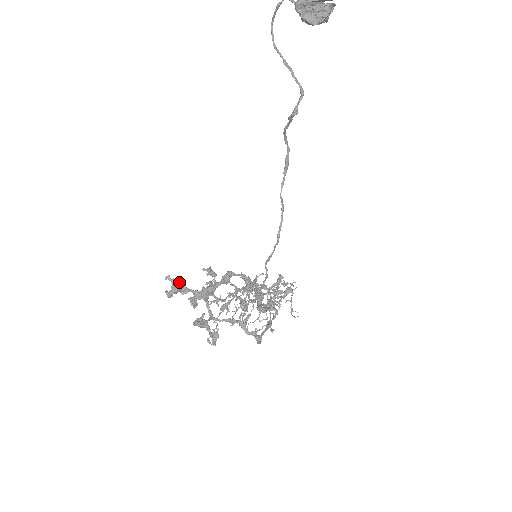
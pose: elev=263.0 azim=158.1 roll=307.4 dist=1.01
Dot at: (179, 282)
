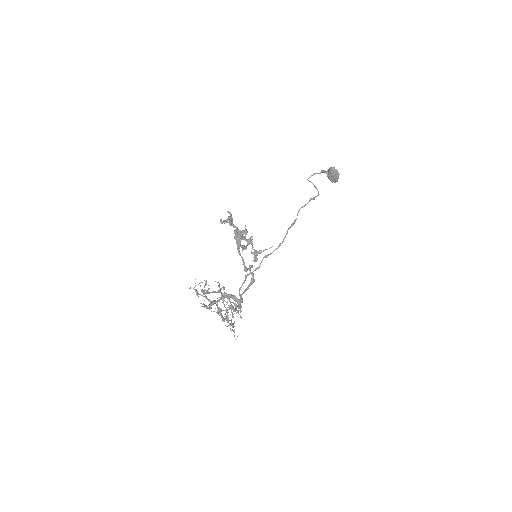
Dot at: (232, 219)
